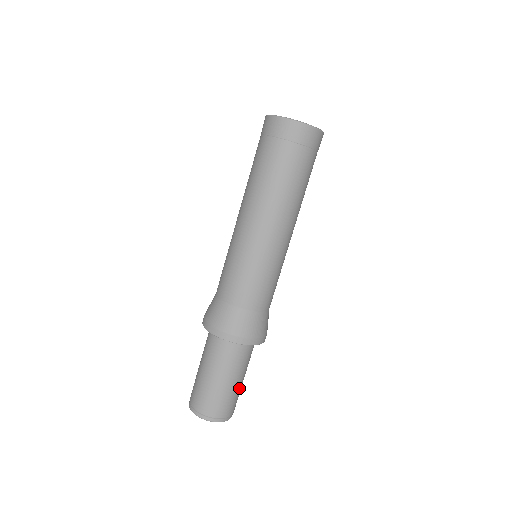
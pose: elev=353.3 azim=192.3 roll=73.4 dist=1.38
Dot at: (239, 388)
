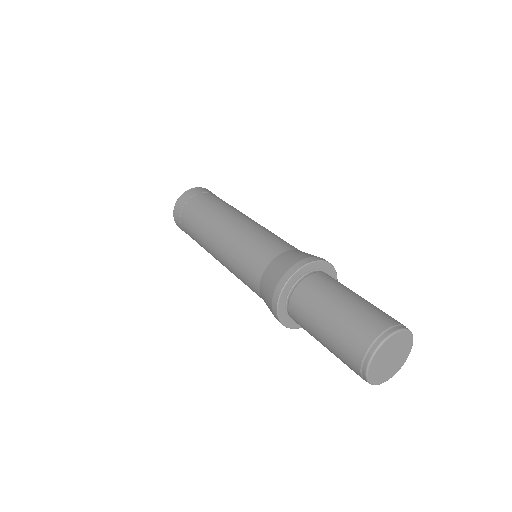
Dot at: occluded
